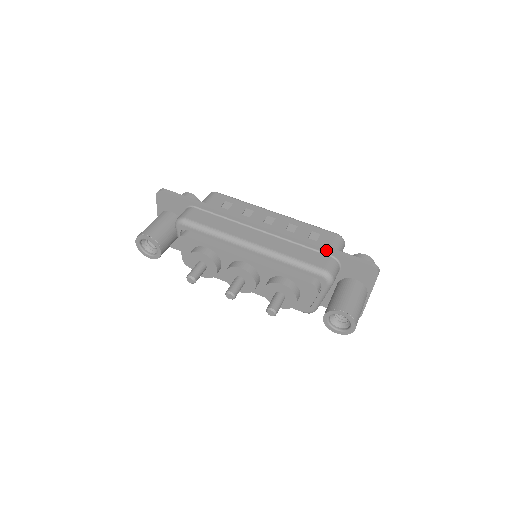
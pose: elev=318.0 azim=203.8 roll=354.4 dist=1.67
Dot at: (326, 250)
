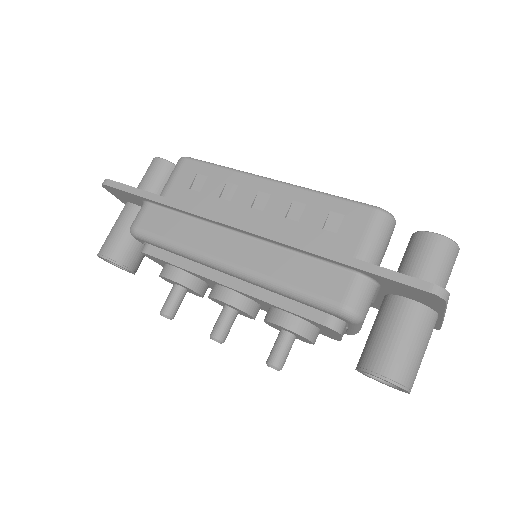
Dot at: (344, 264)
